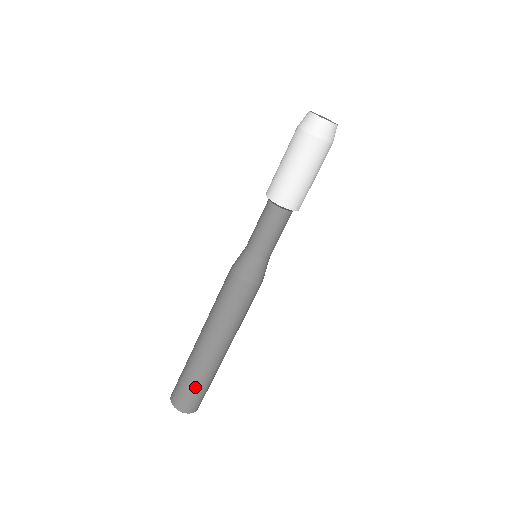
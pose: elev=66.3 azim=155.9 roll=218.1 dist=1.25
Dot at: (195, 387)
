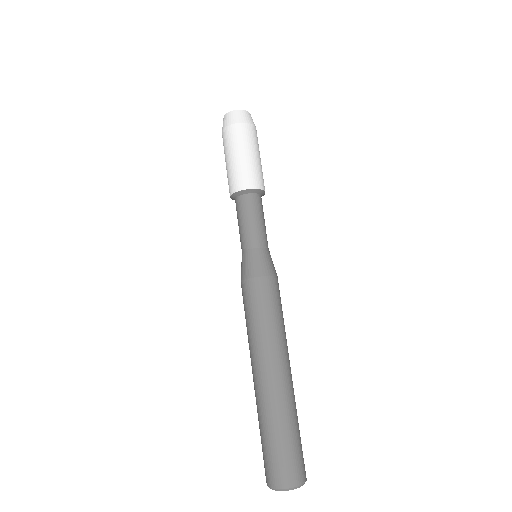
Dot at: (275, 440)
